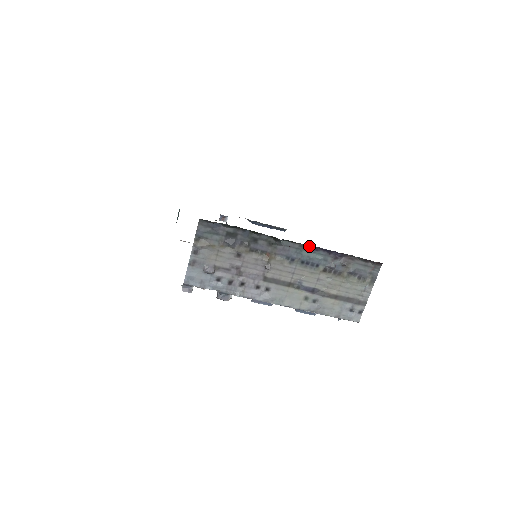
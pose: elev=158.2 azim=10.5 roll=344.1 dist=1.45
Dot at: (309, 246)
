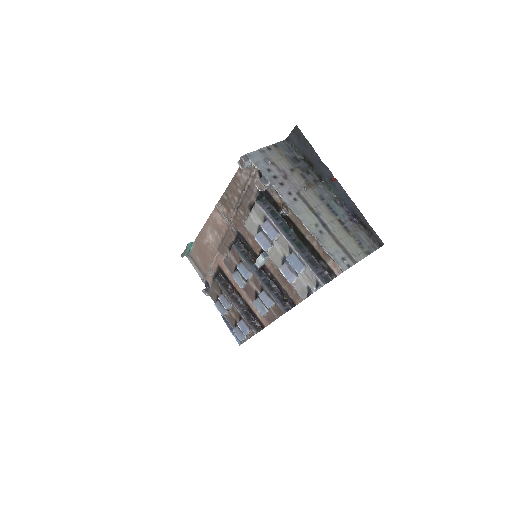
Dot at: (338, 201)
